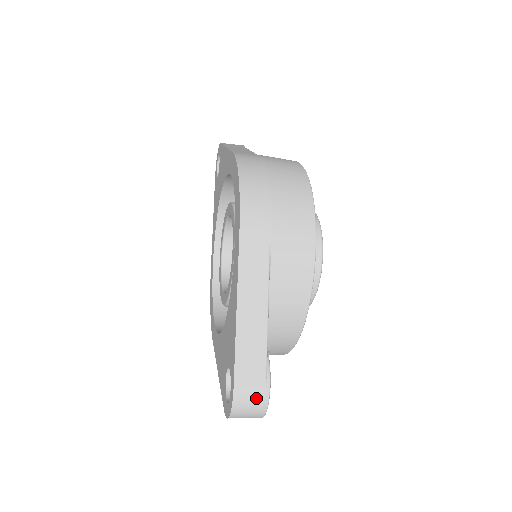
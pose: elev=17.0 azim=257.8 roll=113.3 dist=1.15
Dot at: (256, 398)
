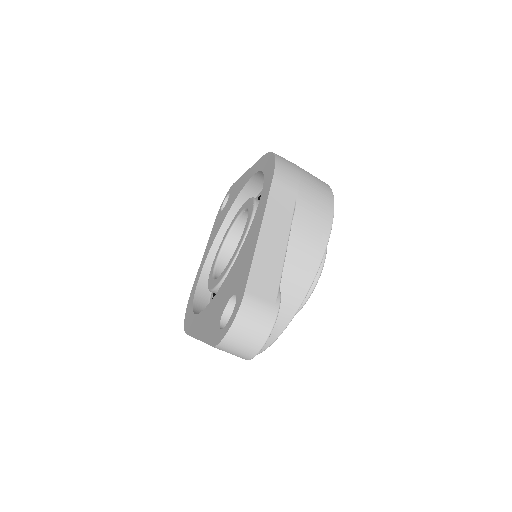
Dot at: (263, 314)
